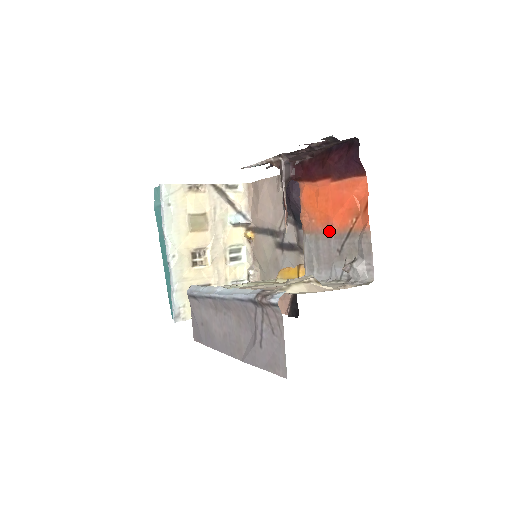
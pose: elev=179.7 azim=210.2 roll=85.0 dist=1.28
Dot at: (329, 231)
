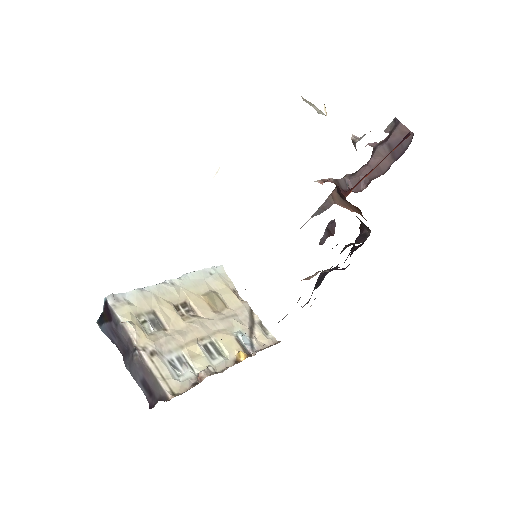
Dot at: occluded
